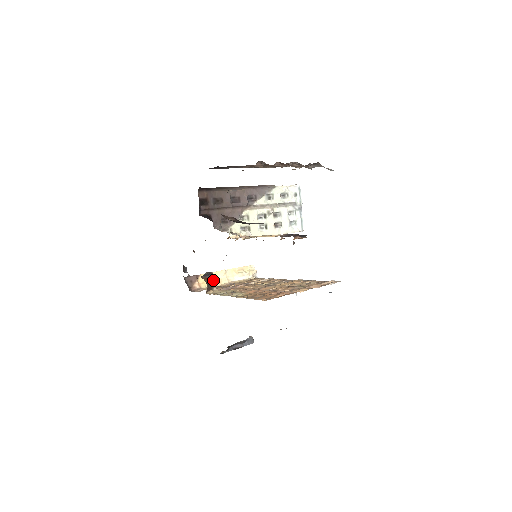
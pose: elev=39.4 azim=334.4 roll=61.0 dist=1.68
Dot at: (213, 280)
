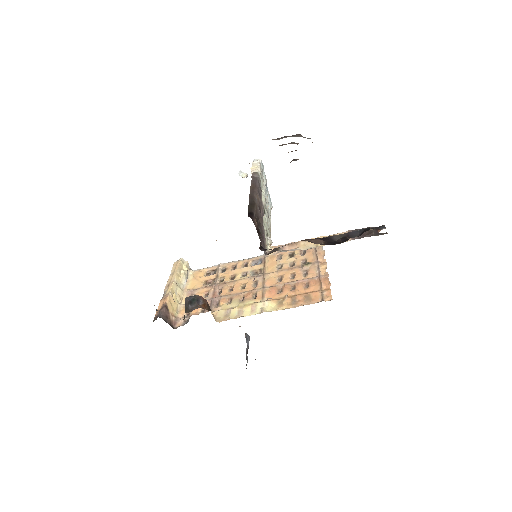
Dot at: (207, 303)
